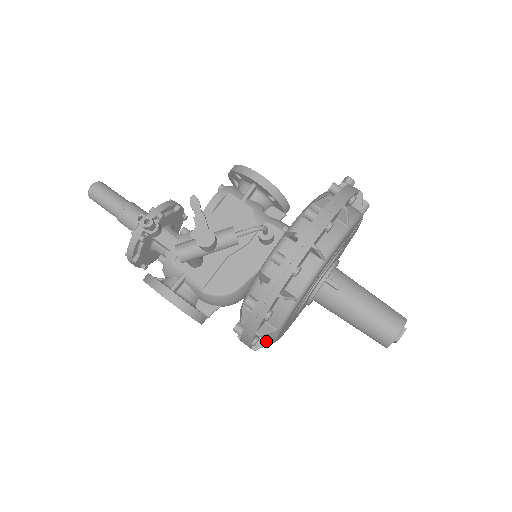
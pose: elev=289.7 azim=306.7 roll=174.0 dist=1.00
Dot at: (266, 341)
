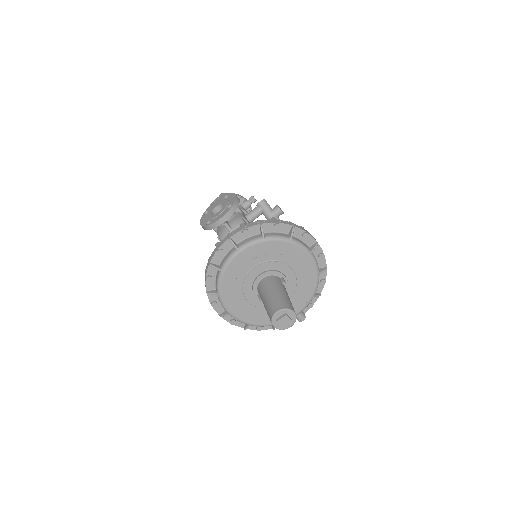
Dot at: (237, 246)
